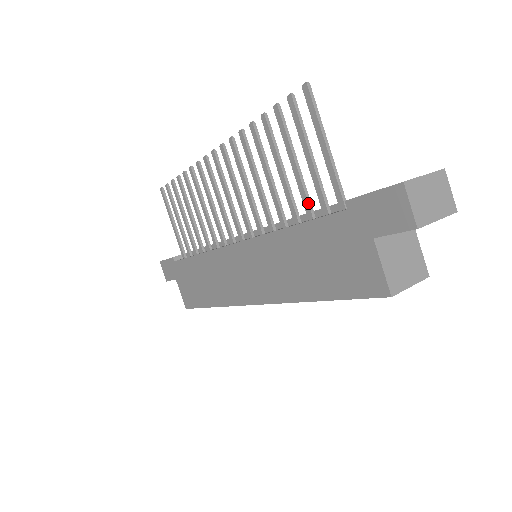
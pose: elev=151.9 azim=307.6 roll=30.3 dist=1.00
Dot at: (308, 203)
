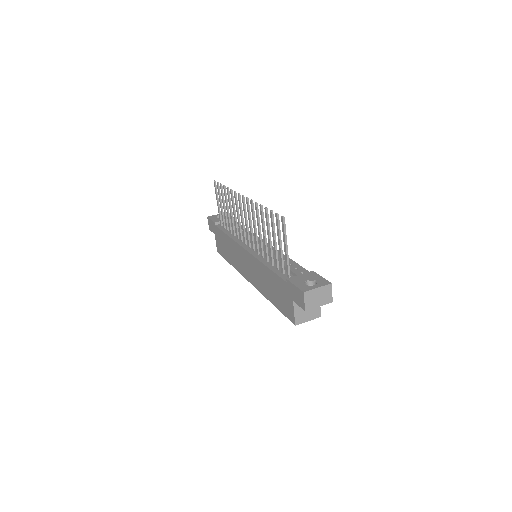
Dot at: (277, 262)
